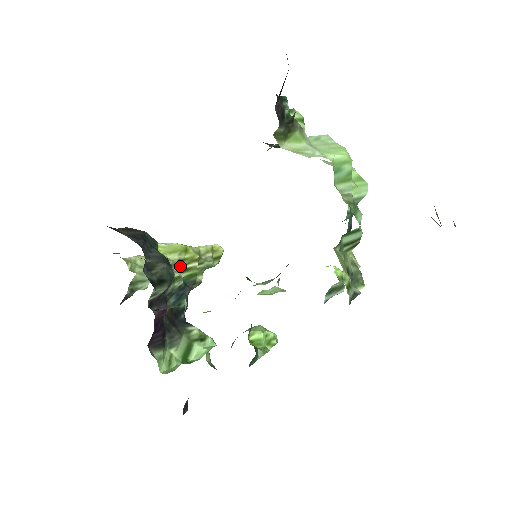
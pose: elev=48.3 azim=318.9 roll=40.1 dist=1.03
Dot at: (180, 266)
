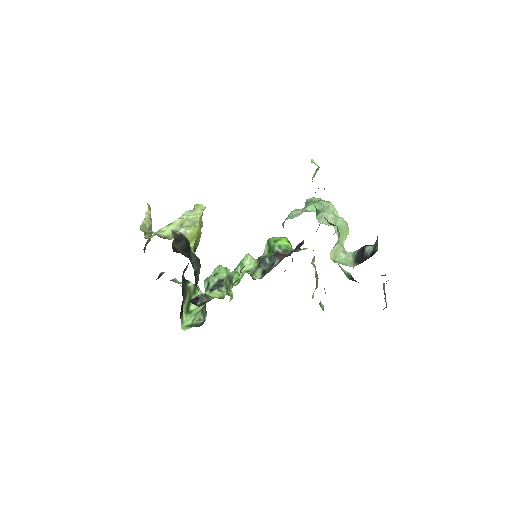
Dot at: occluded
